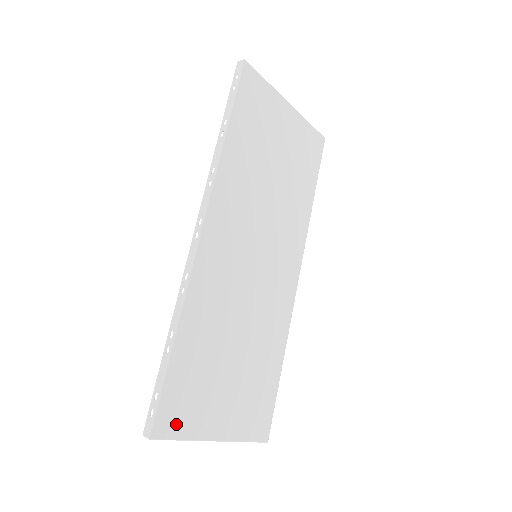
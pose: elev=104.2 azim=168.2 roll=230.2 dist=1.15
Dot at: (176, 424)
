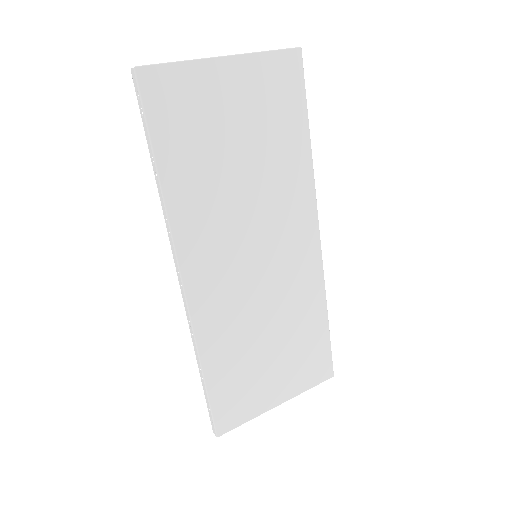
Dot at: (236, 417)
